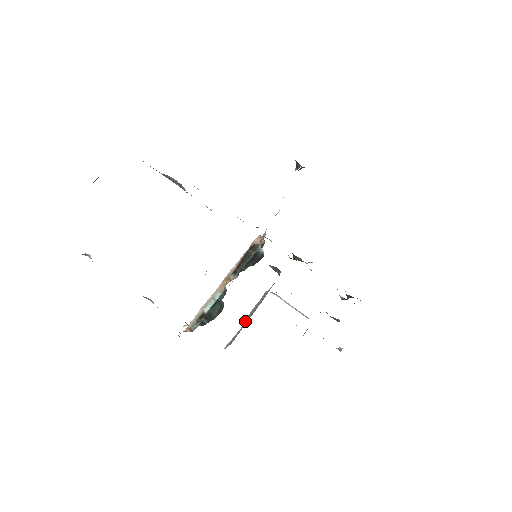
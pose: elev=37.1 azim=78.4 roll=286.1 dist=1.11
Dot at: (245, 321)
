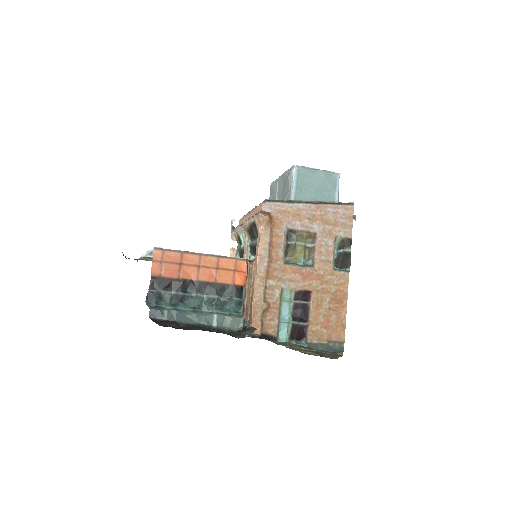
Dot at: (278, 189)
